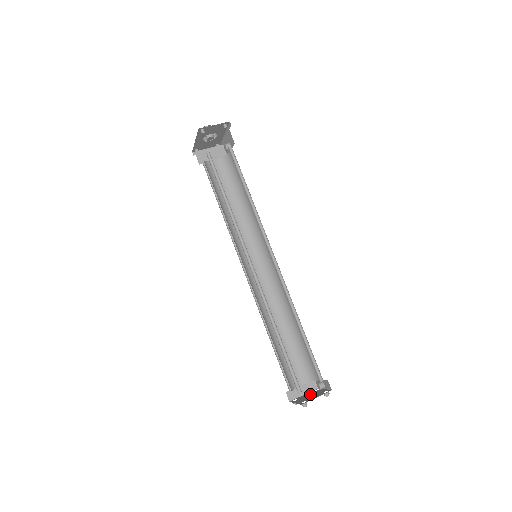
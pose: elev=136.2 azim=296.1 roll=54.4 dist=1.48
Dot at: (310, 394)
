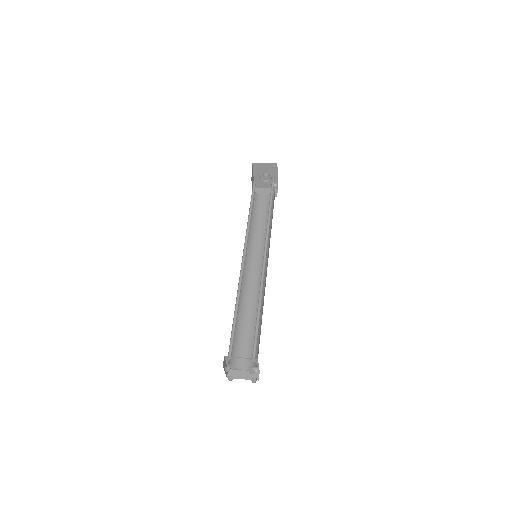
Dot at: occluded
